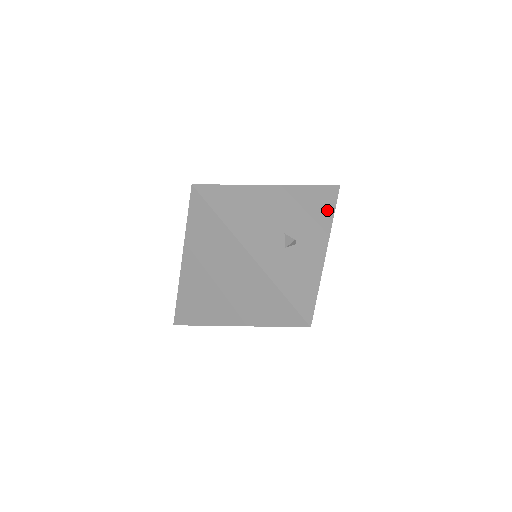
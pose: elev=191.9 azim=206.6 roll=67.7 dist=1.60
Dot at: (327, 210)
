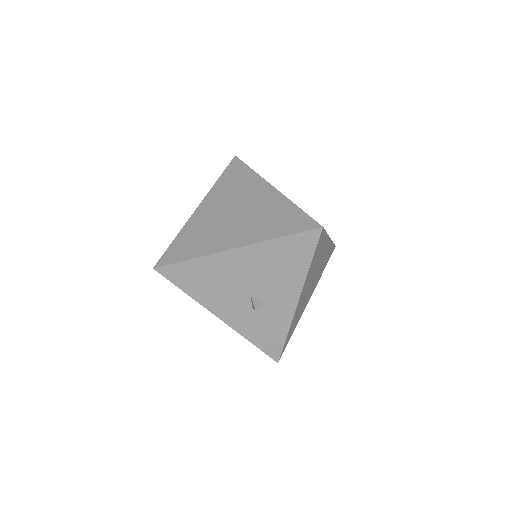
Dot at: (302, 261)
